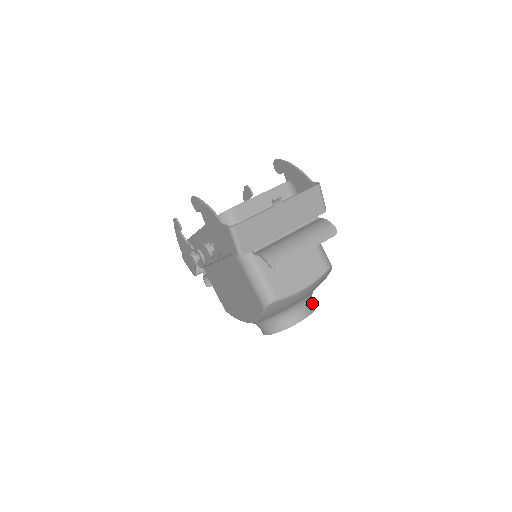
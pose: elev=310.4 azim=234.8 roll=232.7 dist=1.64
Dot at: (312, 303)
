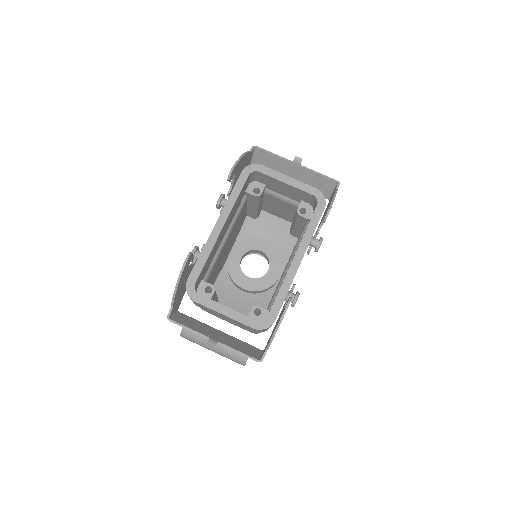
Dot at: occluded
